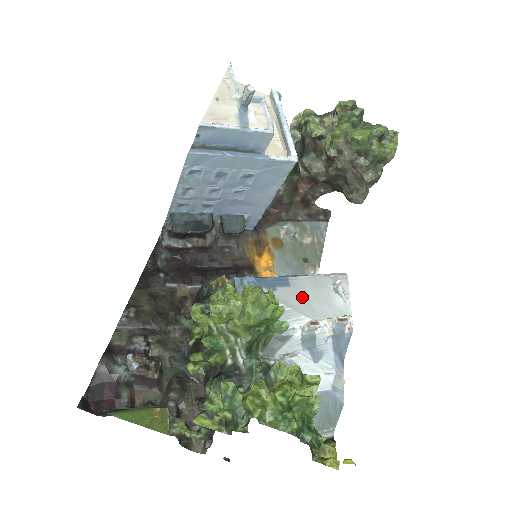
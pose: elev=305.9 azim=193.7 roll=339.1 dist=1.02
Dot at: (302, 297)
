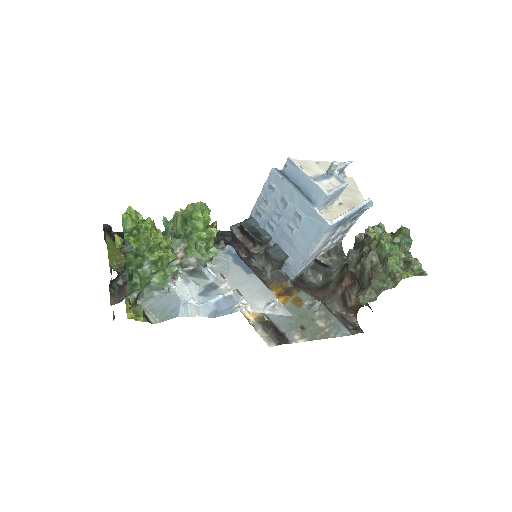
Dot at: (244, 280)
